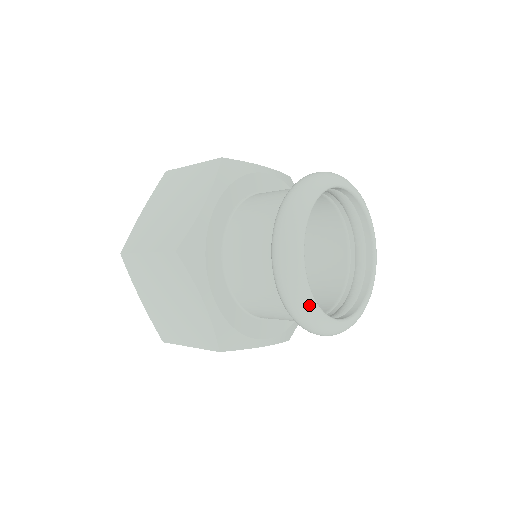
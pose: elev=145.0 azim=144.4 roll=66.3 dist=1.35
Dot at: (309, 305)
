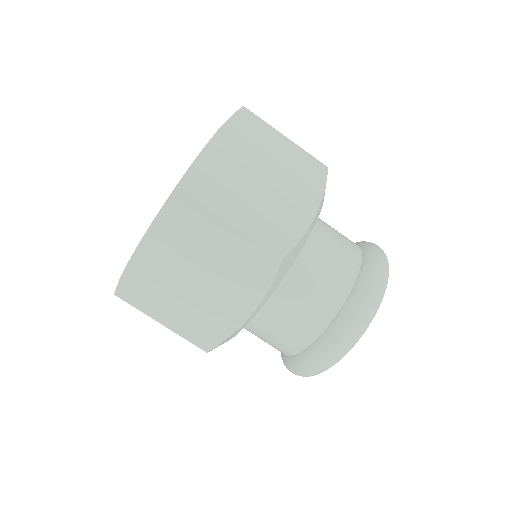
Dot at: occluded
